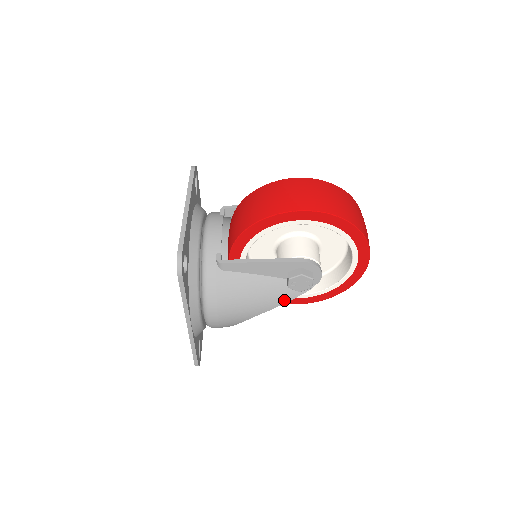
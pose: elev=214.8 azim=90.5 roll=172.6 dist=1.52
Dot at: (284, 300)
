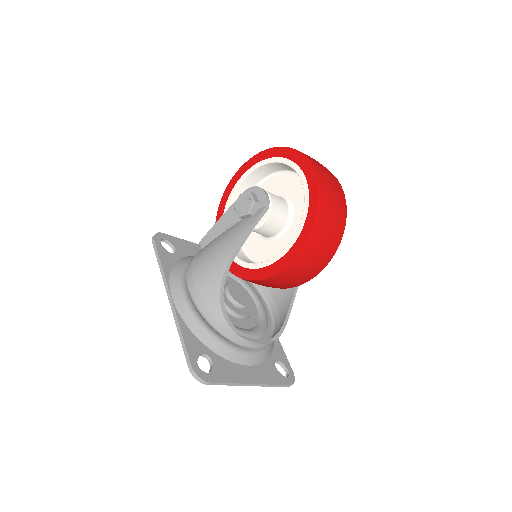
Dot at: (243, 233)
